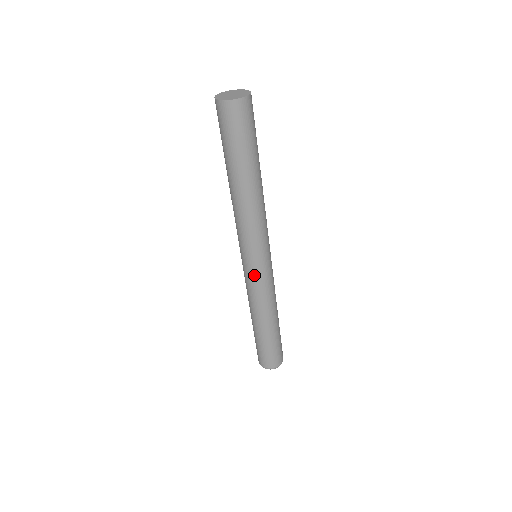
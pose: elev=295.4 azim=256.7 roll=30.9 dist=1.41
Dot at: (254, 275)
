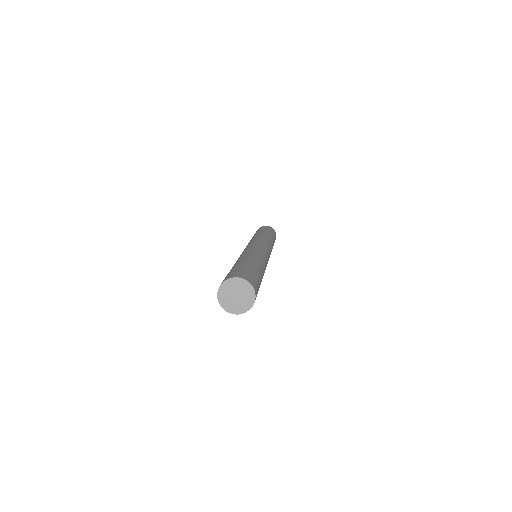
Dot at: occluded
